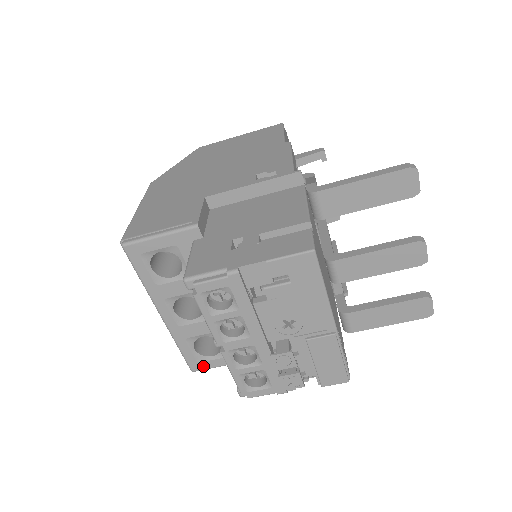
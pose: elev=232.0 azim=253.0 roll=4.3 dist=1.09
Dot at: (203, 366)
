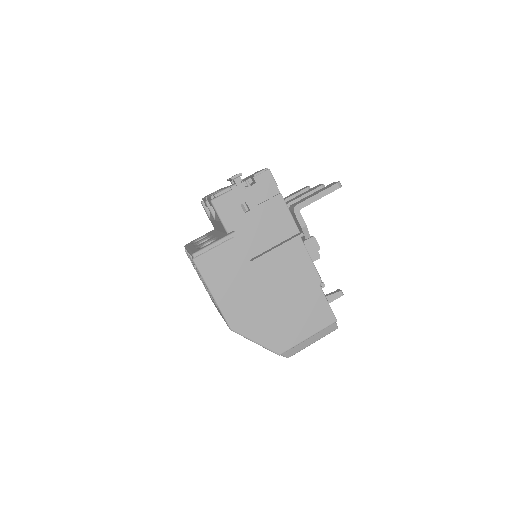
Dot at: (201, 249)
